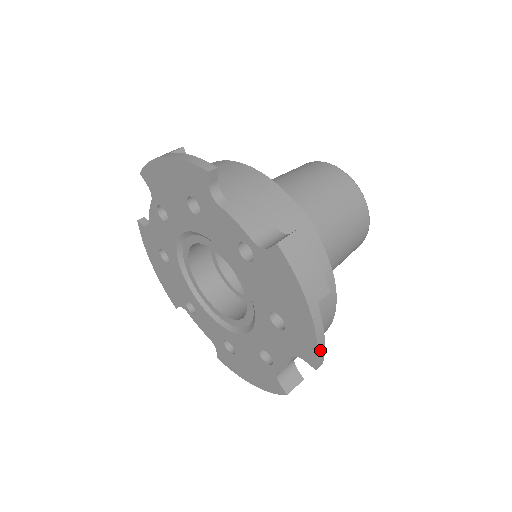
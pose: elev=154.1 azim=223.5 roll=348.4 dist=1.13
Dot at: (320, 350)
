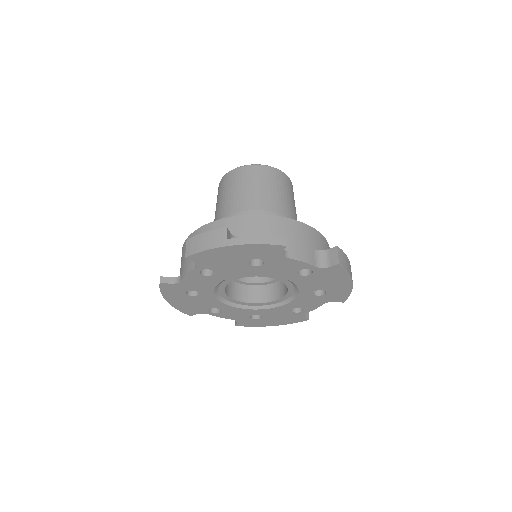
Dot at: (349, 294)
